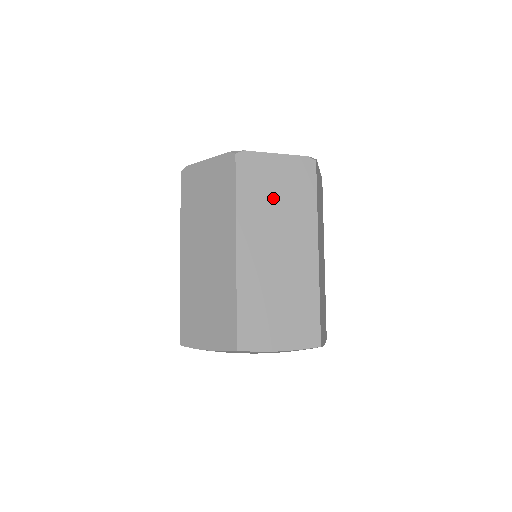
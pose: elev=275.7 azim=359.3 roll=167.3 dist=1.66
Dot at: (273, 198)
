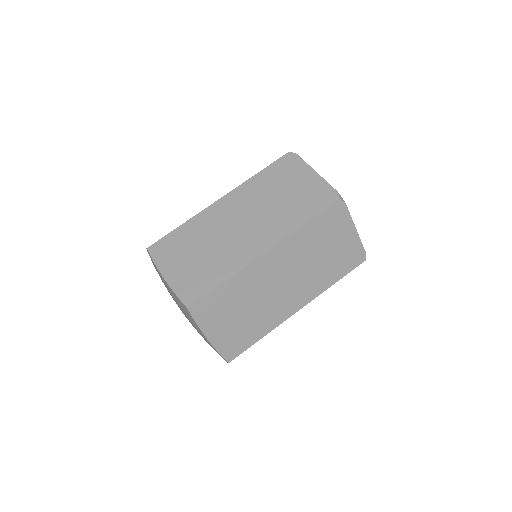
Dot at: (280, 193)
